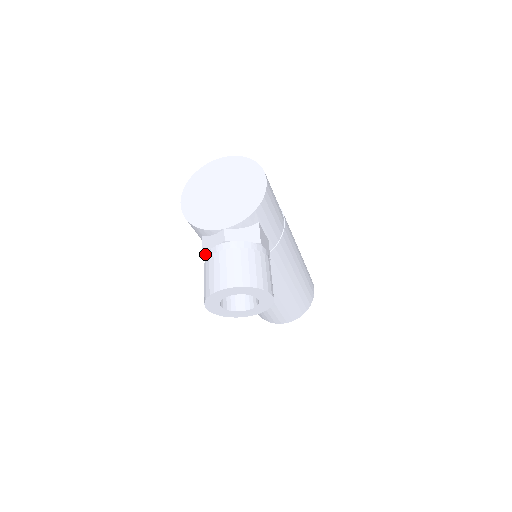
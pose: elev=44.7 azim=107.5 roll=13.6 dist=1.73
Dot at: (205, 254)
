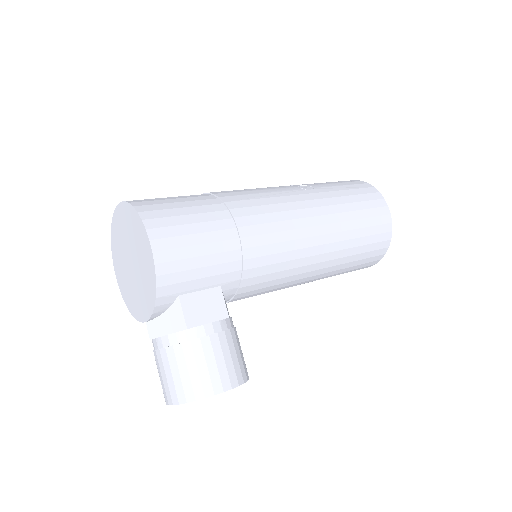
Dot at: occluded
